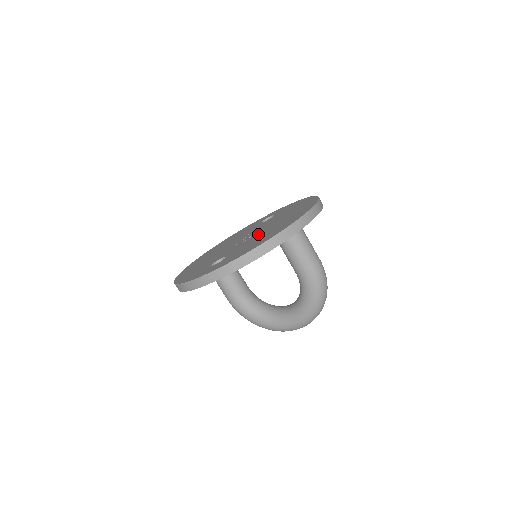
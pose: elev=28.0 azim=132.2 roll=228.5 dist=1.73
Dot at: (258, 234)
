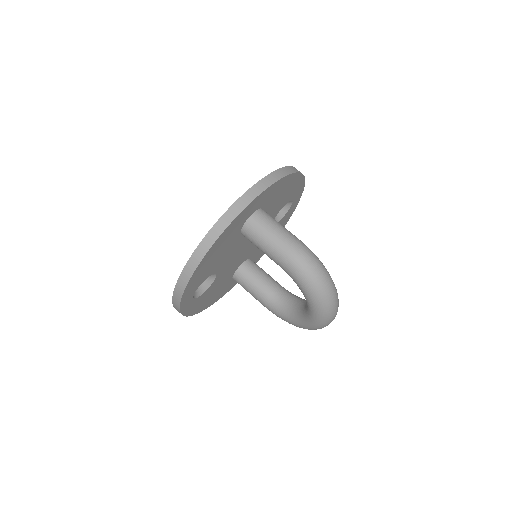
Dot at: occluded
